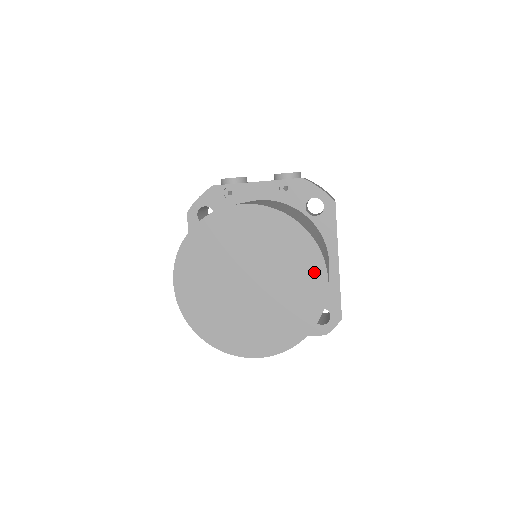
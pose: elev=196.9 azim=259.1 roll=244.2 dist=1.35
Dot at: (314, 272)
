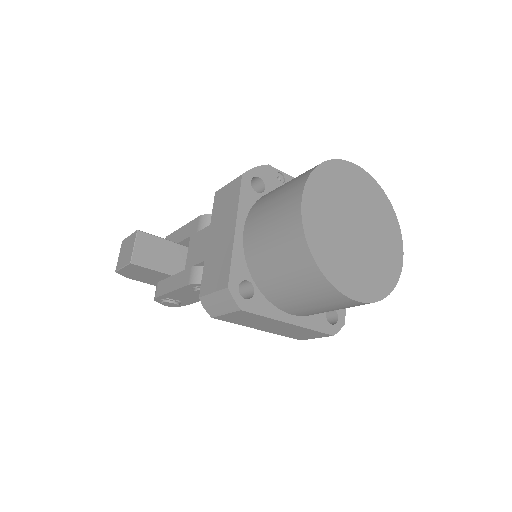
Dot at: (396, 241)
